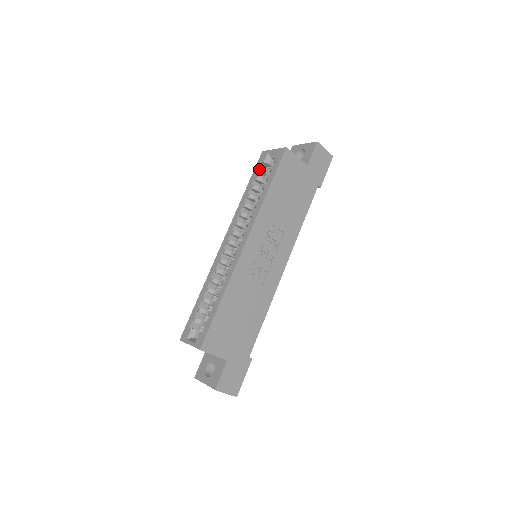
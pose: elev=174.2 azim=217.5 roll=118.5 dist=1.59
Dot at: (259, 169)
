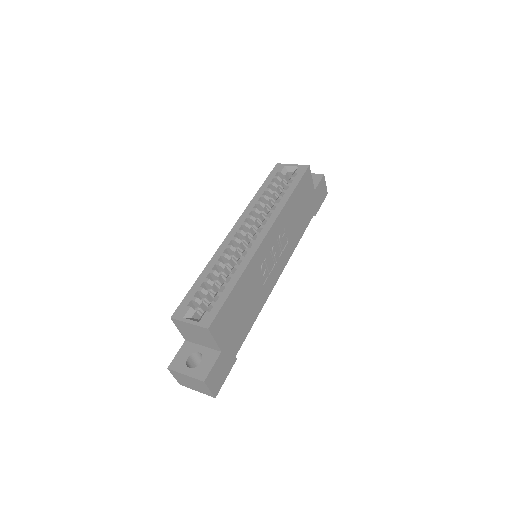
Dot at: (275, 176)
